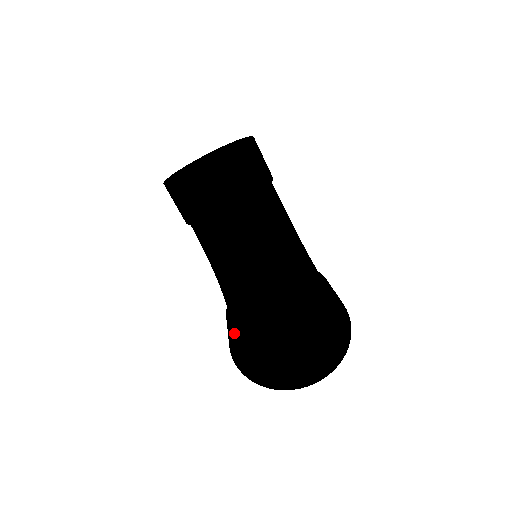
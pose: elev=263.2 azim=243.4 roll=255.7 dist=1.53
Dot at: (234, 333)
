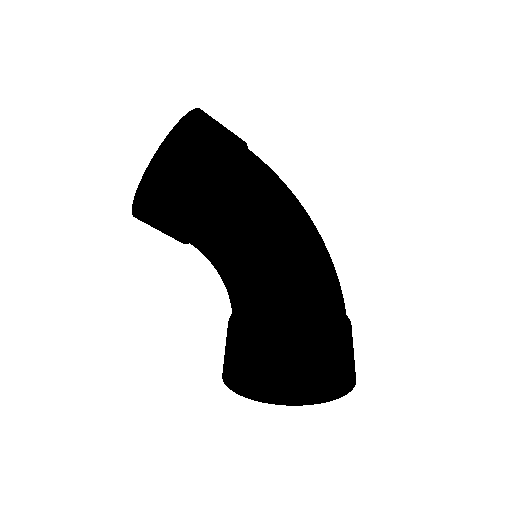
Dot at: occluded
